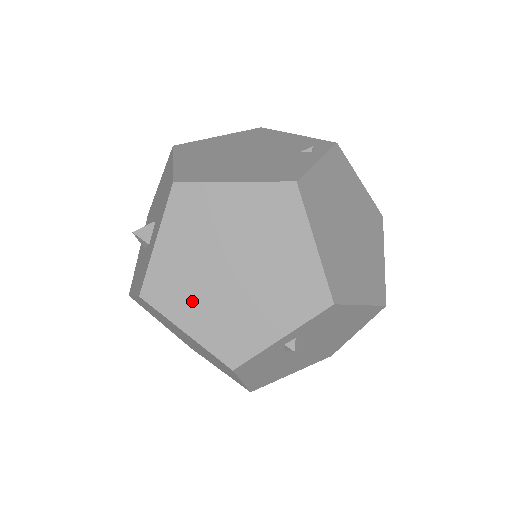
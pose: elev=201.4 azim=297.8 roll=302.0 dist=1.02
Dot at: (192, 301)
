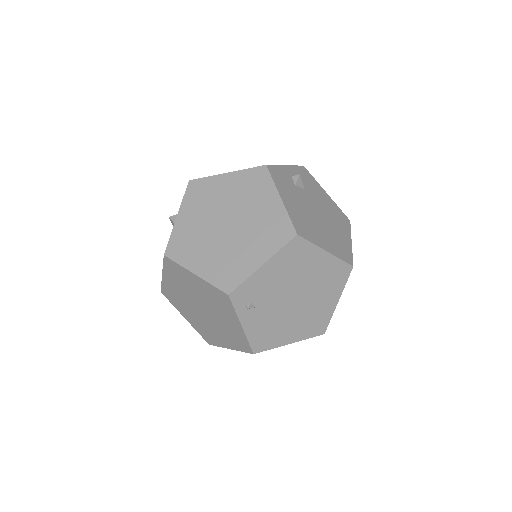
Dot at: occluded
